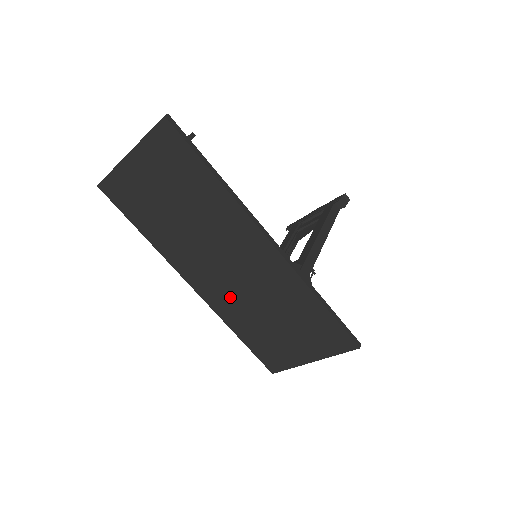
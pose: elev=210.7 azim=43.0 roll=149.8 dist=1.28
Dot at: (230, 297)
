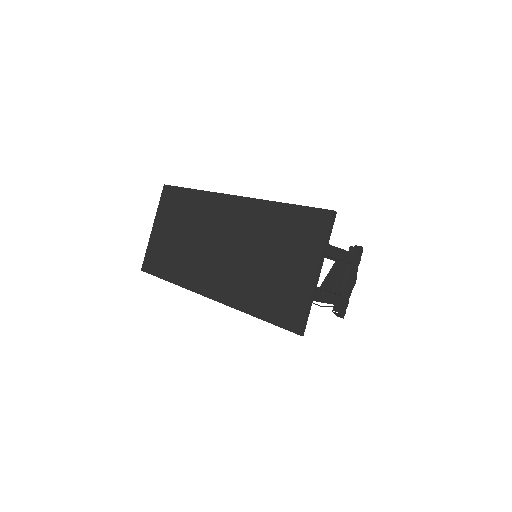
Dot at: (231, 274)
